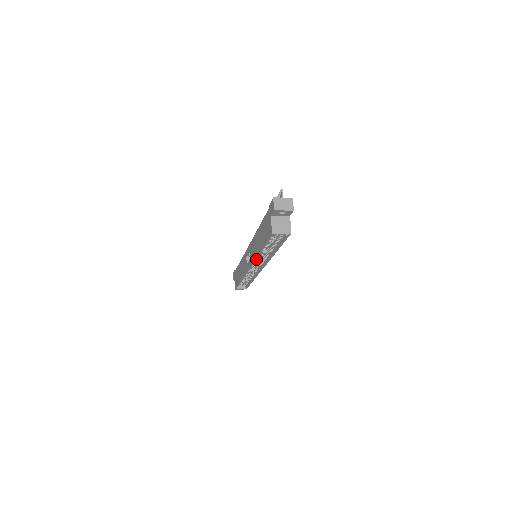
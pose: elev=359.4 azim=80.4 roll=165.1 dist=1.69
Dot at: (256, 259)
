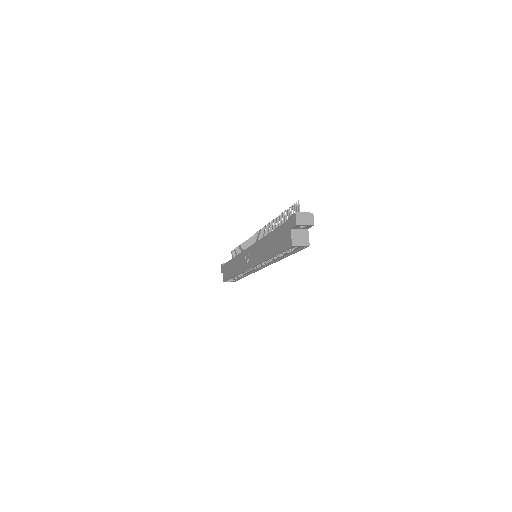
Dot at: occluded
